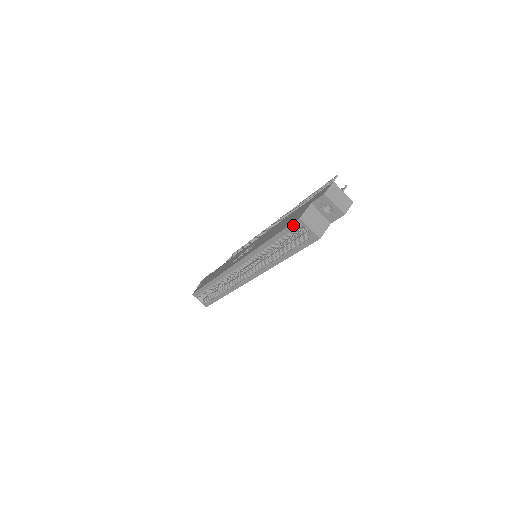
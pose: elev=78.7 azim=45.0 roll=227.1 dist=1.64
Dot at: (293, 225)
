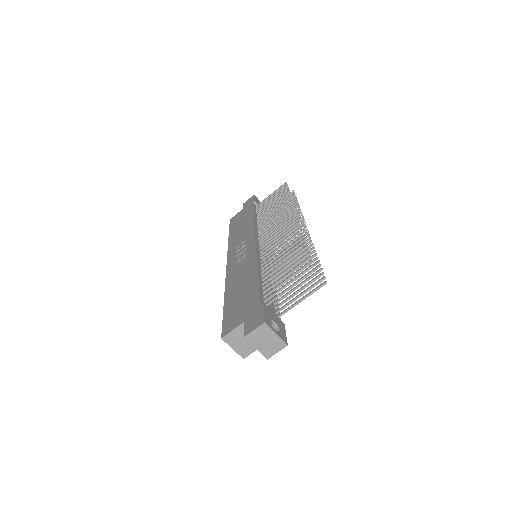
Dot at: (223, 330)
